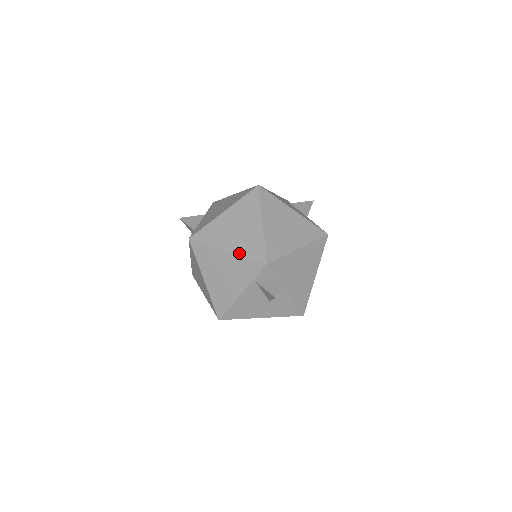
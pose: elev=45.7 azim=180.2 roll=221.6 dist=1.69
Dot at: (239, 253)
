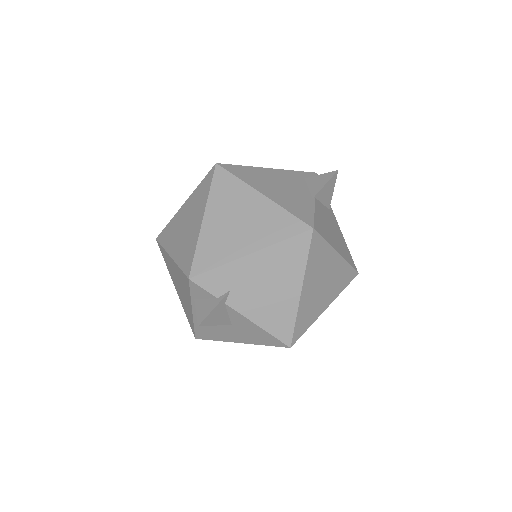
Dot at: (176, 260)
